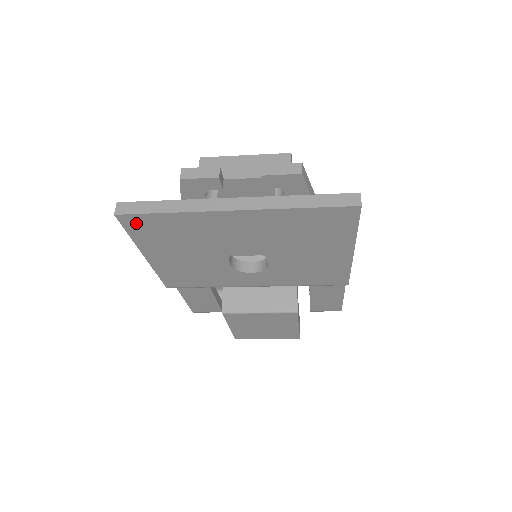
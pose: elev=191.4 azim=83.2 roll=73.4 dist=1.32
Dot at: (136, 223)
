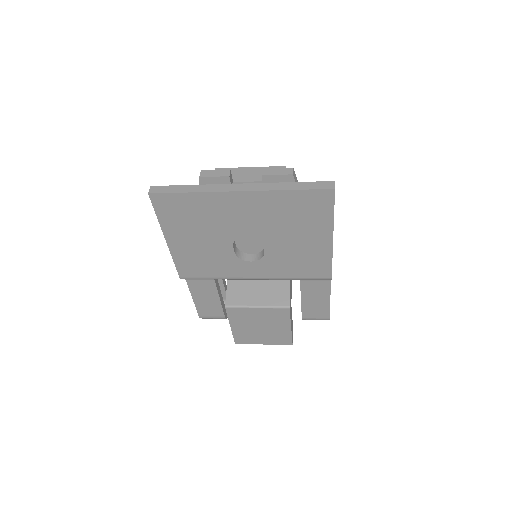
Dot at: (164, 203)
